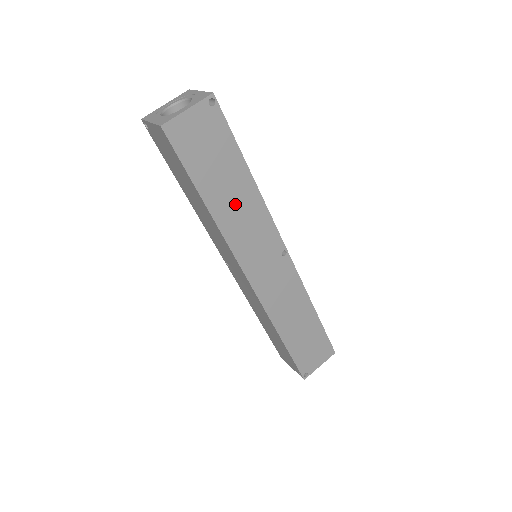
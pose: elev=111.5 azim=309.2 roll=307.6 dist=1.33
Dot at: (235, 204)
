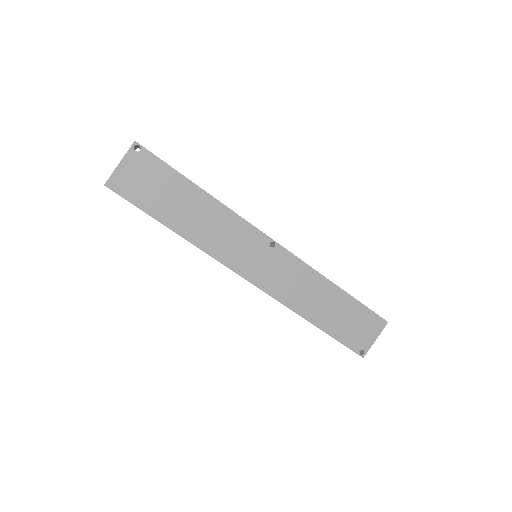
Dot at: (200, 220)
